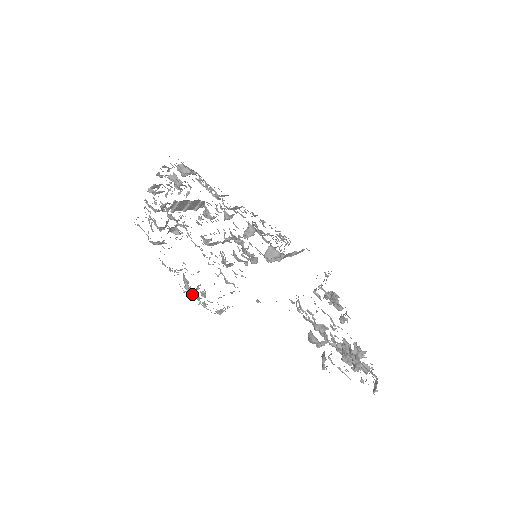
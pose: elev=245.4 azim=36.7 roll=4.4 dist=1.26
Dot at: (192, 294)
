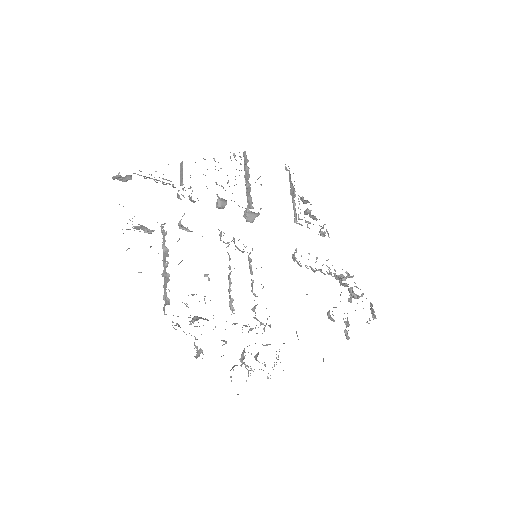
Dot at: occluded
